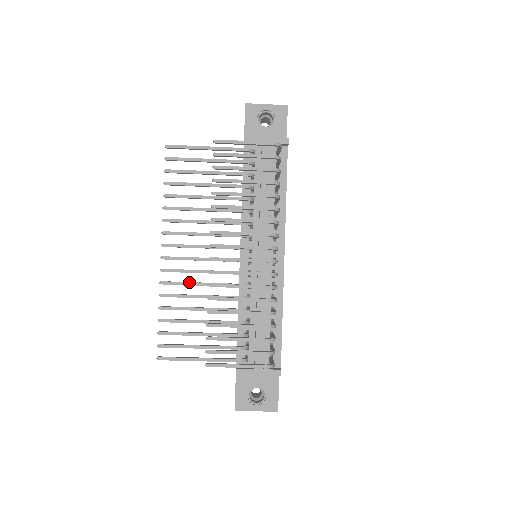
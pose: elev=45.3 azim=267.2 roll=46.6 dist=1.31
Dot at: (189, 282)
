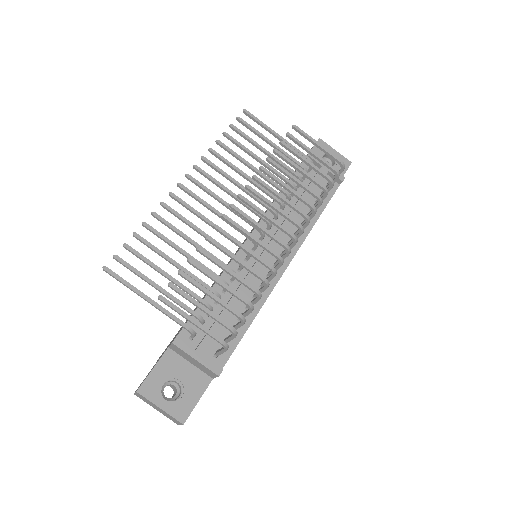
Dot at: occluded
